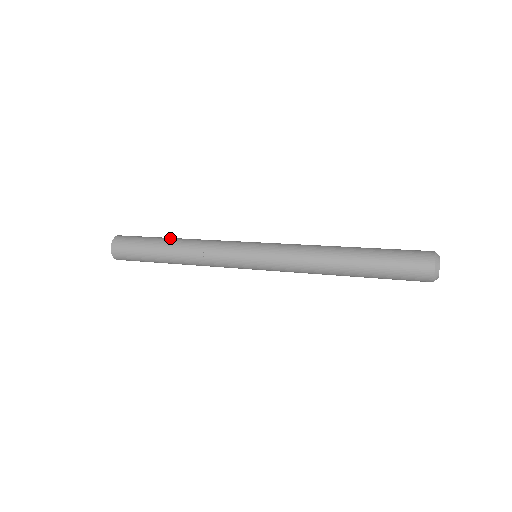
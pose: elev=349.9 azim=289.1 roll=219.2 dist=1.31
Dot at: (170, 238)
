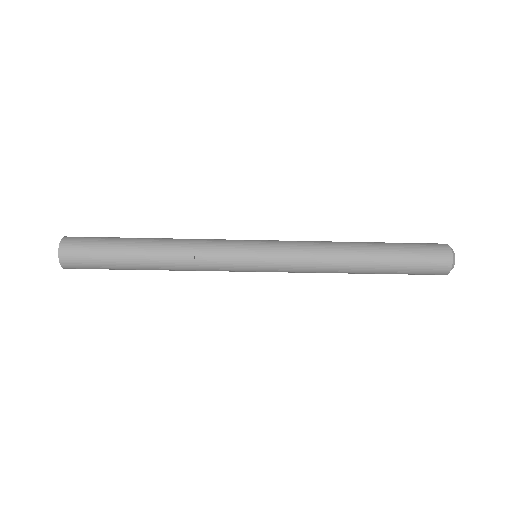
Dot at: occluded
